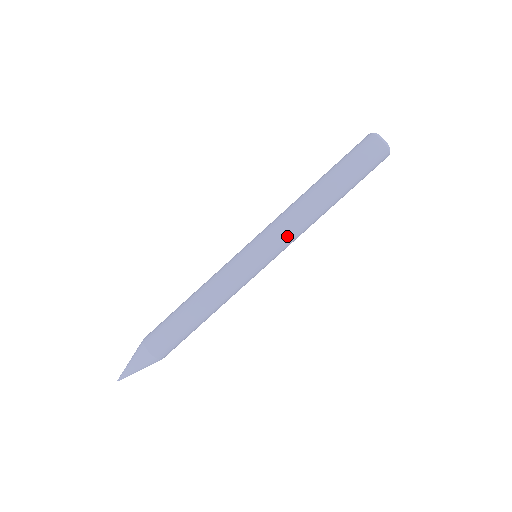
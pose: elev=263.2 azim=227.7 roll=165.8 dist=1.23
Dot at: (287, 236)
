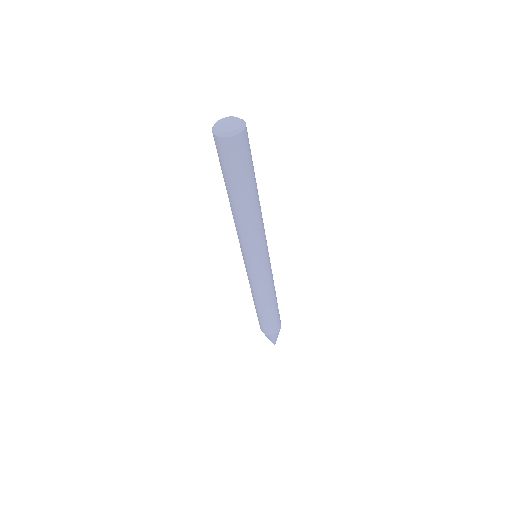
Dot at: (243, 242)
